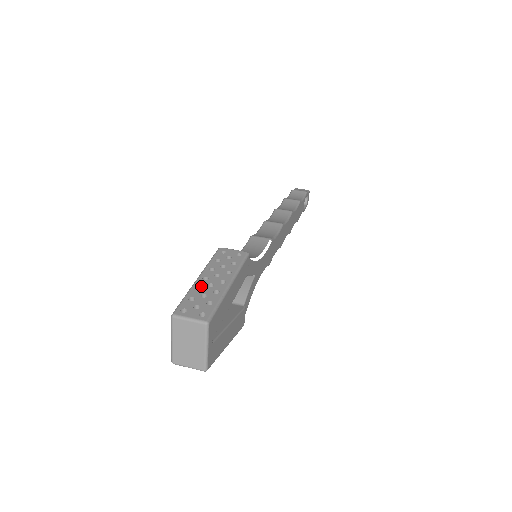
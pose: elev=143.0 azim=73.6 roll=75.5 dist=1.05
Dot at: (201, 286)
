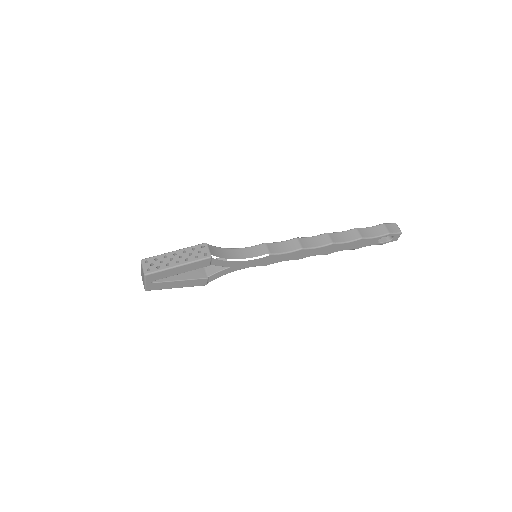
Dot at: (168, 256)
